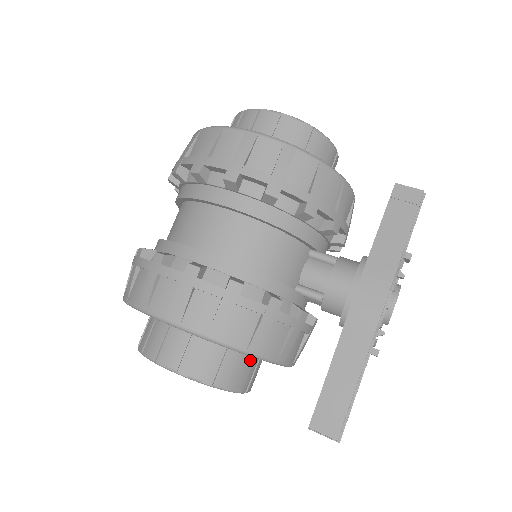
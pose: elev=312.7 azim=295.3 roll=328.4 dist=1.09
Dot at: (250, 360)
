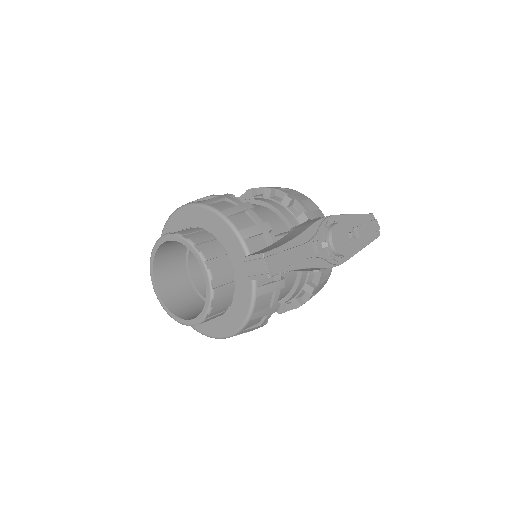
Dot at: (222, 250)
